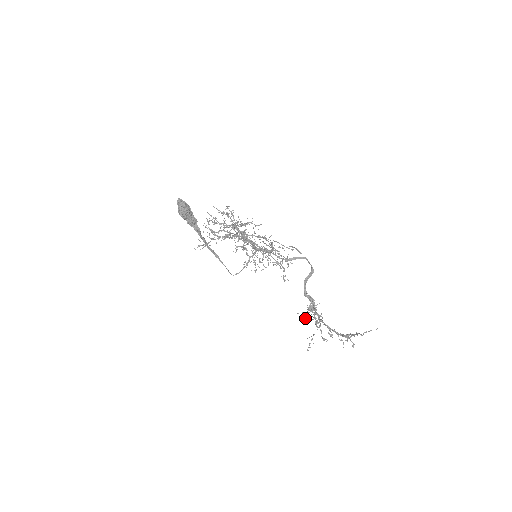
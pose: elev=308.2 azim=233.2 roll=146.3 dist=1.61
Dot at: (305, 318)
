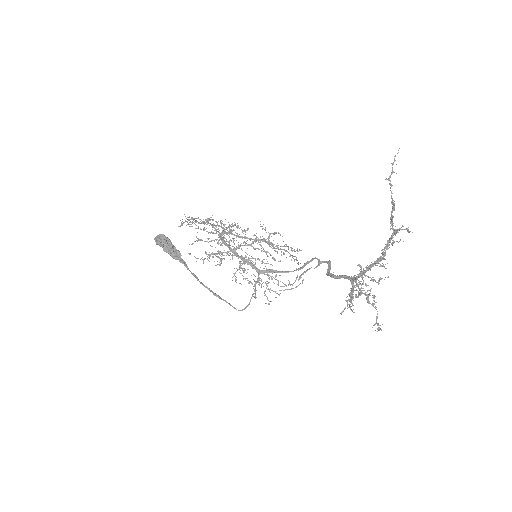
Dot at: (351, 303)
